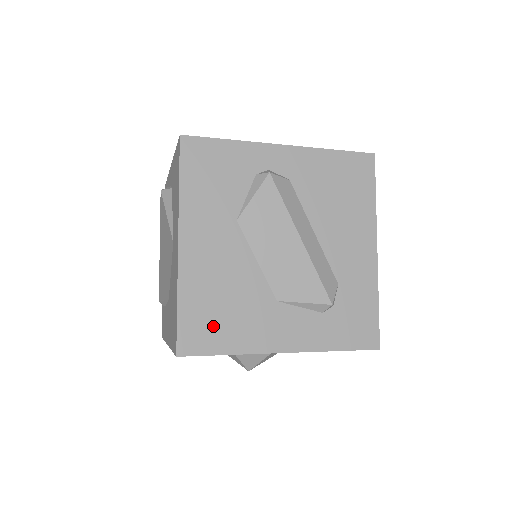
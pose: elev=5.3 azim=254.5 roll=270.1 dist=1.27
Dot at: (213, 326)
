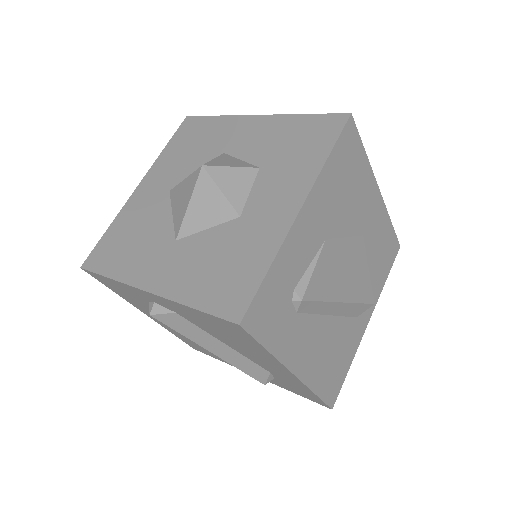
Dot at: (201, 349)
